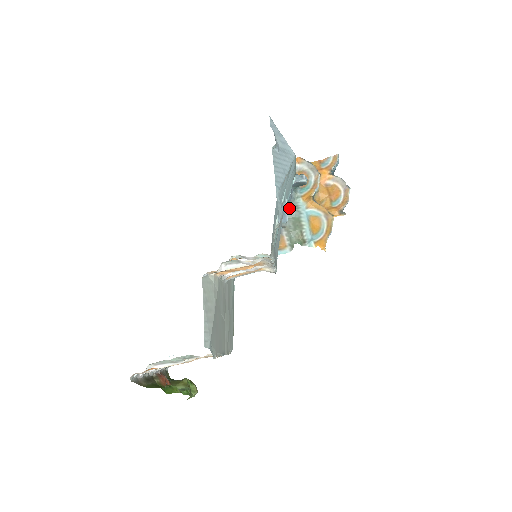
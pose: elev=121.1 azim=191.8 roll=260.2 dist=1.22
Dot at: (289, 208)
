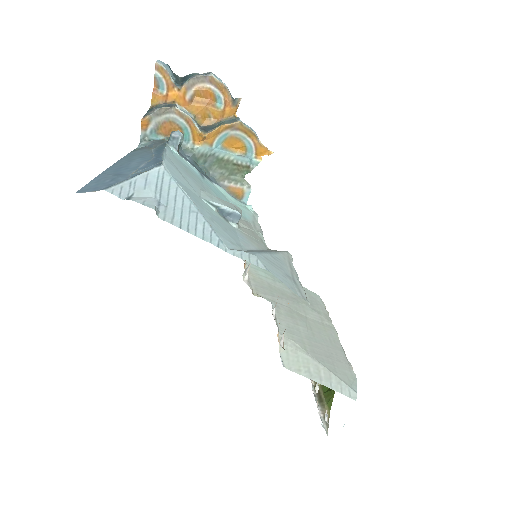
Dot at: (200, 164)
